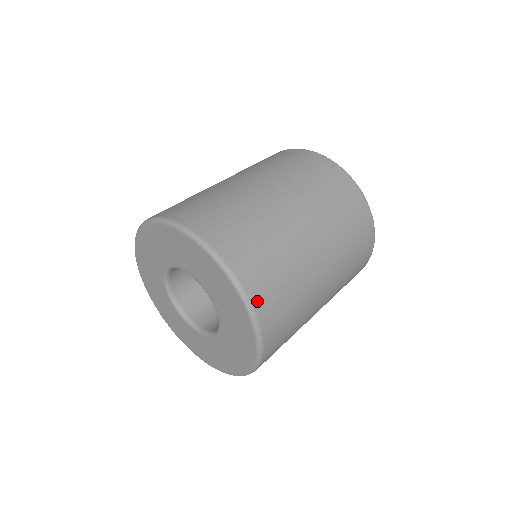
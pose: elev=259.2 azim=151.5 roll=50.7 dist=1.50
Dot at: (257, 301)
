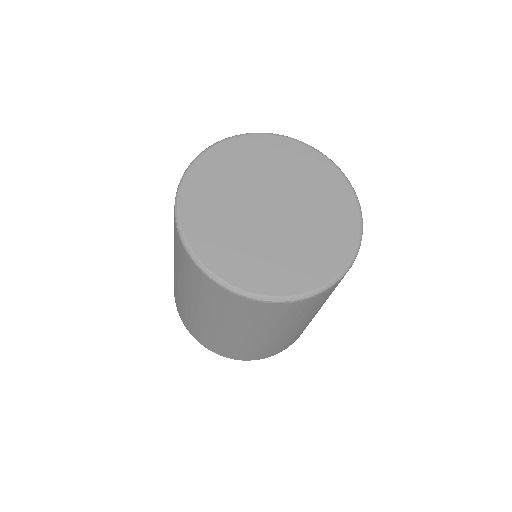
Dot at: (256, 359)
